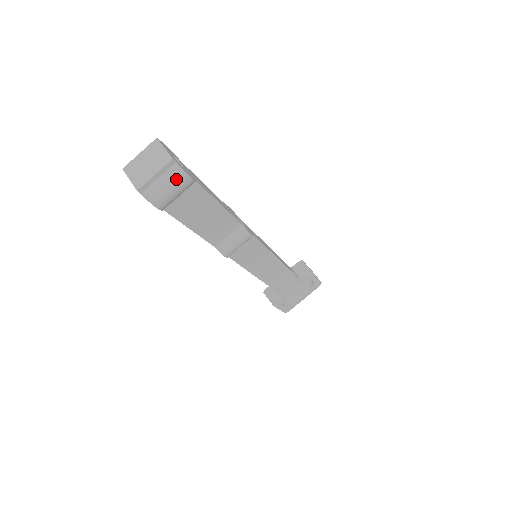
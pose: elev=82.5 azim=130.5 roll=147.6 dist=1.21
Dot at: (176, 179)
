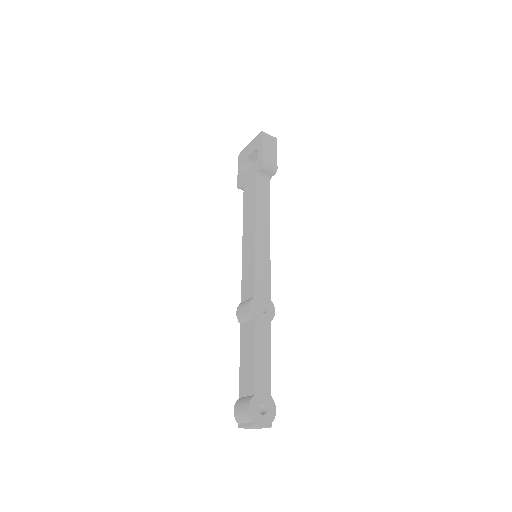
Dot at: occluded
